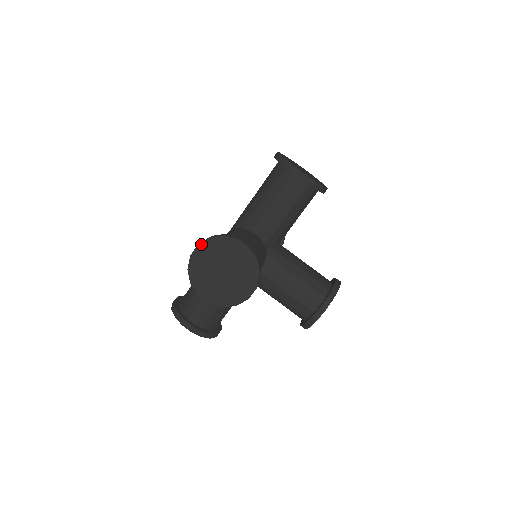
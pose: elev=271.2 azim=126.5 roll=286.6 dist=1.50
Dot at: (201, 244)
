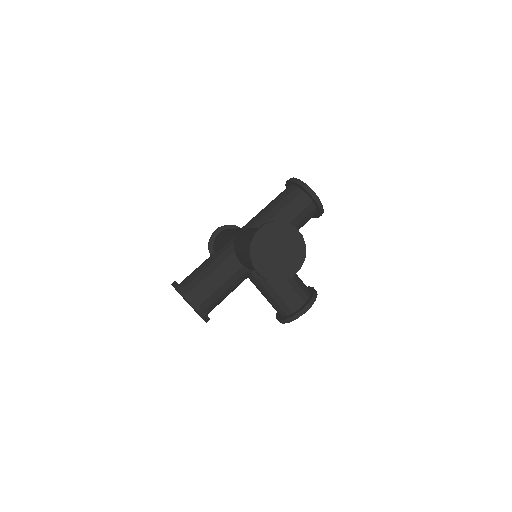
Dot at: (267, 225)
